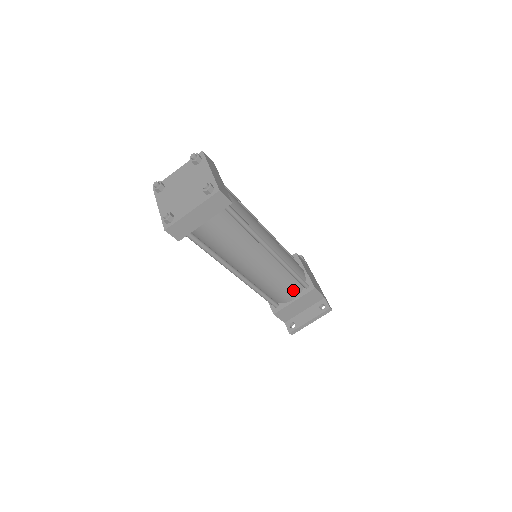
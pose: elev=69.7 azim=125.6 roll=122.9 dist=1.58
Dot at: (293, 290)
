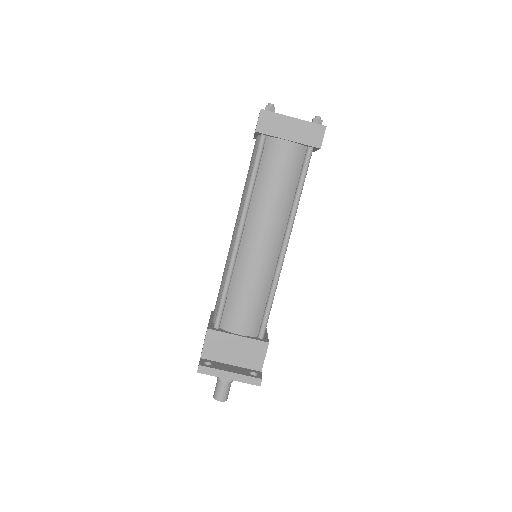
Dot at: (251, 321)
